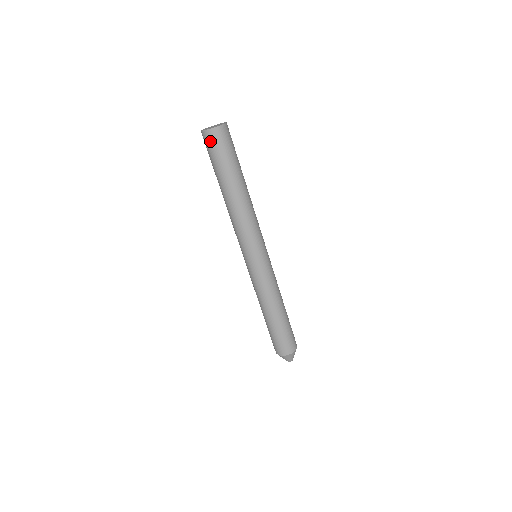
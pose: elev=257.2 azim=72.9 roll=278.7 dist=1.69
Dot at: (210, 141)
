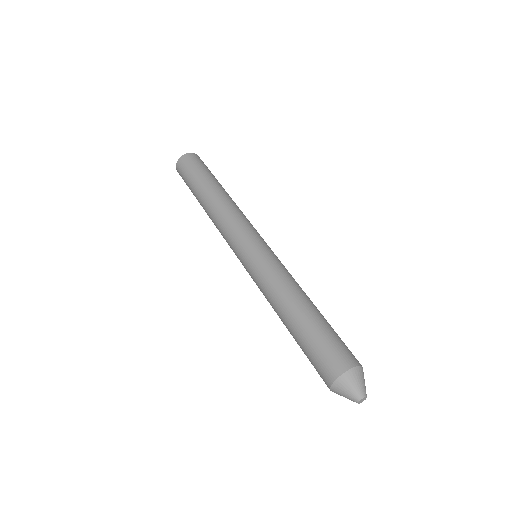
Dot at: (184, 164)
